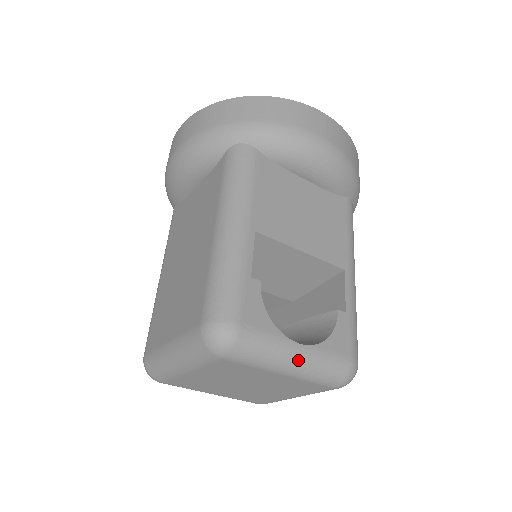
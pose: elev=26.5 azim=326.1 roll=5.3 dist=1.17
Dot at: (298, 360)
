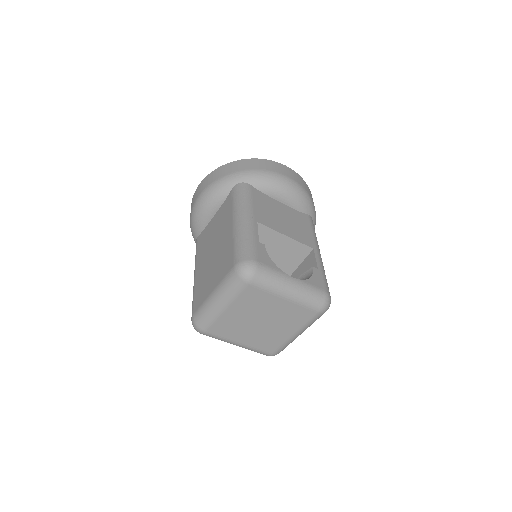
Dot at: (293, 287)
